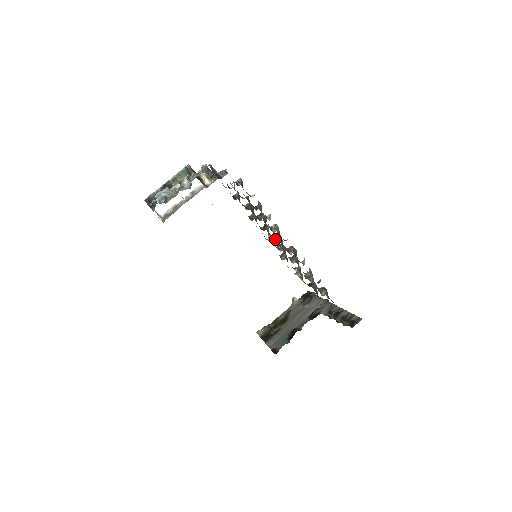
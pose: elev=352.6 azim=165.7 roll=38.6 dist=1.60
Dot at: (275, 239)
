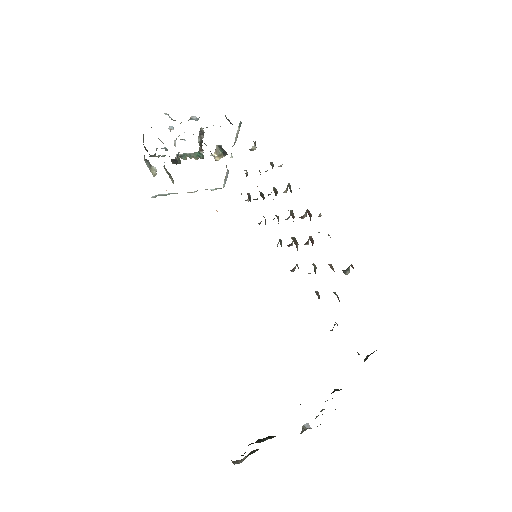
Dot at: (285, 219)
